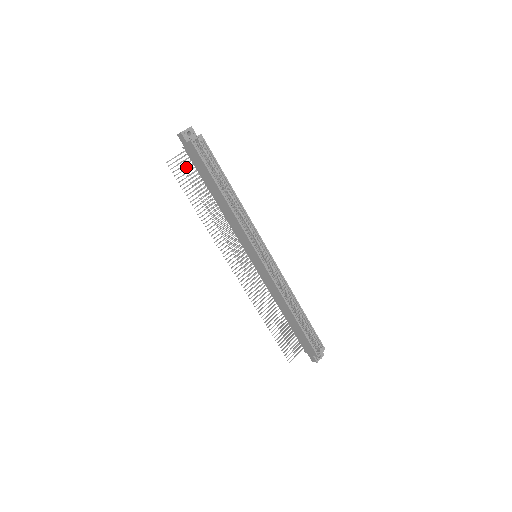
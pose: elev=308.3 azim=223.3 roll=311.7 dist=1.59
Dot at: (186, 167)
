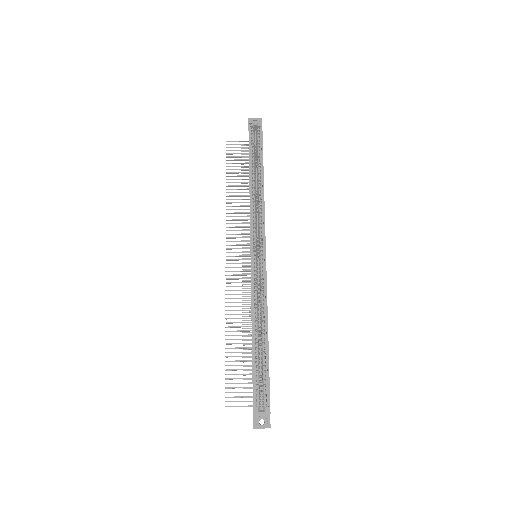
Dot at: (246, 157)
